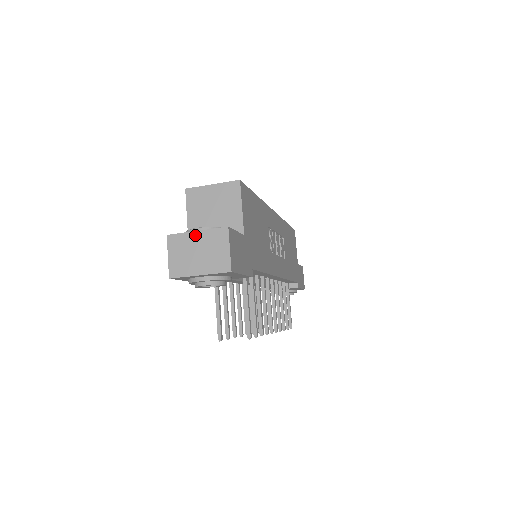
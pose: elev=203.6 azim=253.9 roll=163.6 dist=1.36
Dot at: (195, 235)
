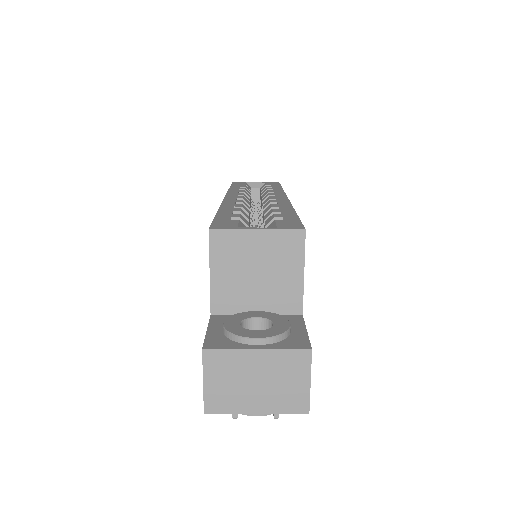
Dot at: (253, 355)
